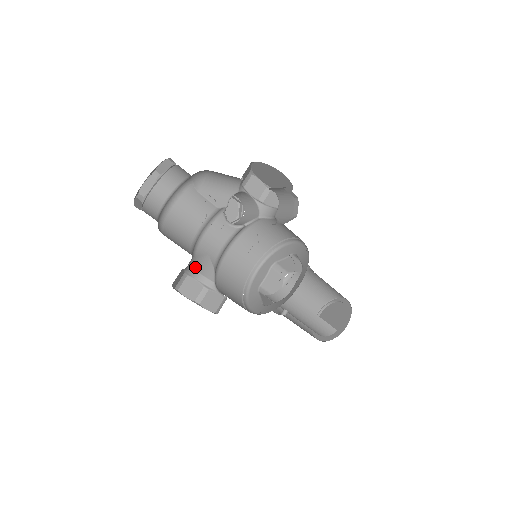
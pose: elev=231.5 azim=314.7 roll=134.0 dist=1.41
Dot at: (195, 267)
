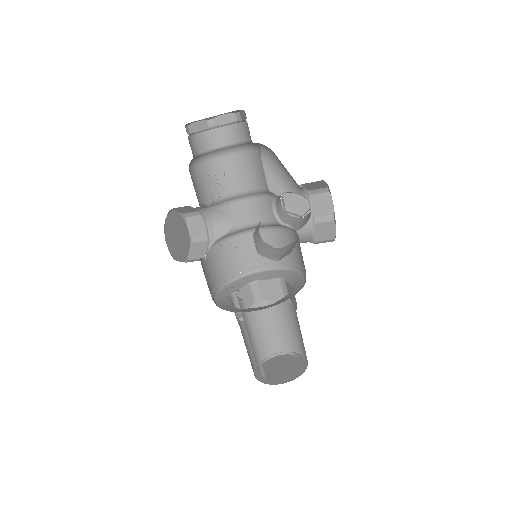
Dot at: (212, 215)
